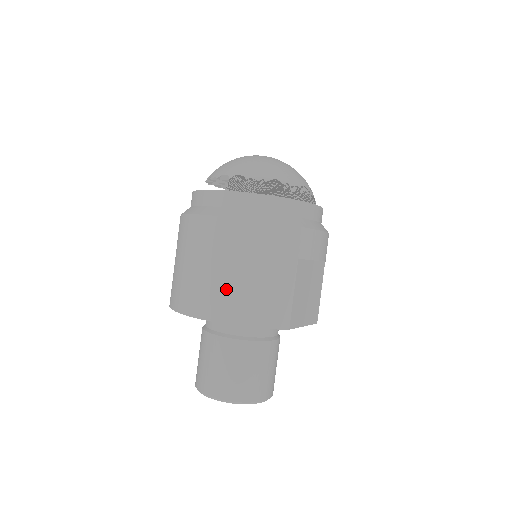
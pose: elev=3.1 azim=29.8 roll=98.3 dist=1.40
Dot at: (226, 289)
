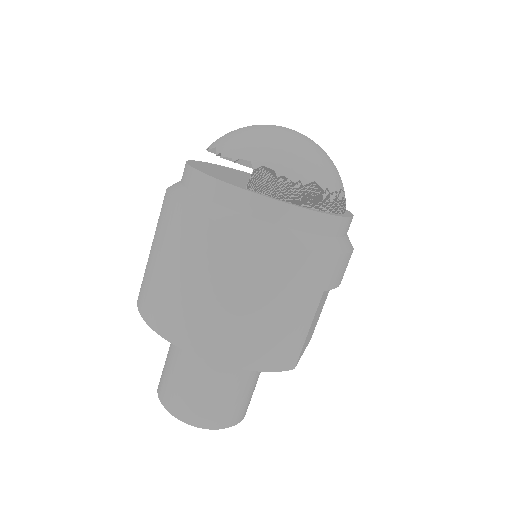
Dot at: (231, 325)
